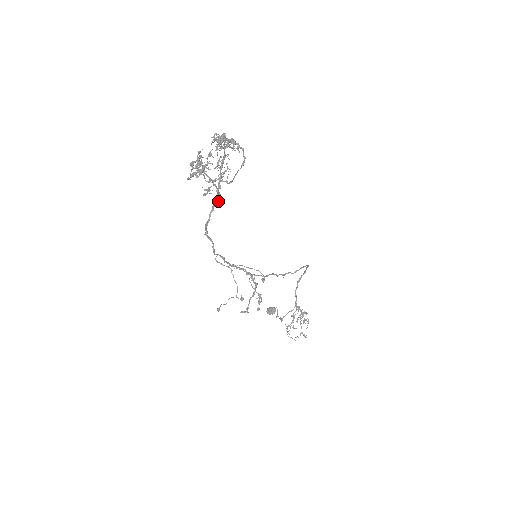
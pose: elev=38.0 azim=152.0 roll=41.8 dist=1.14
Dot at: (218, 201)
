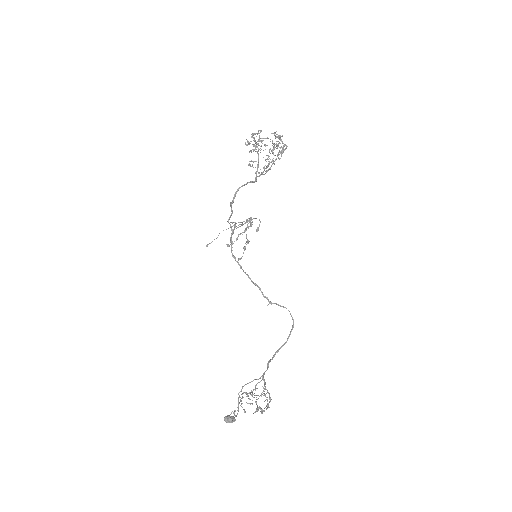
Dot at: (253, 182)
